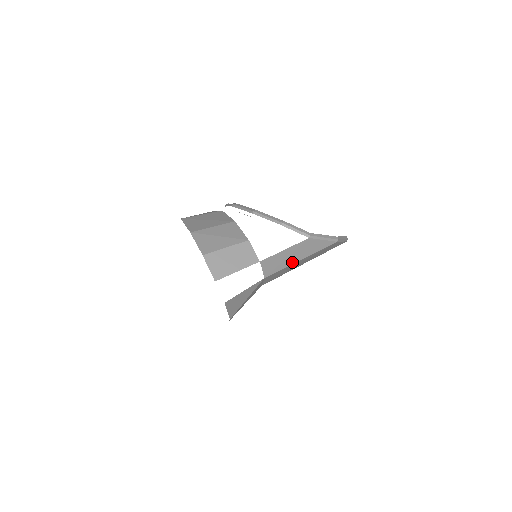
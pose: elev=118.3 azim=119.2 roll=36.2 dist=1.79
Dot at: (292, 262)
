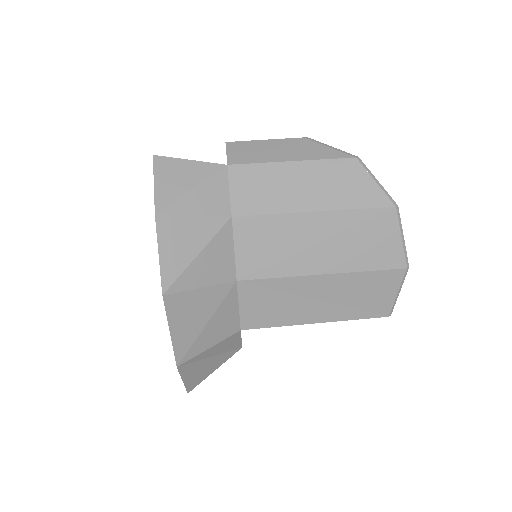
Dot at: (276, 160)
